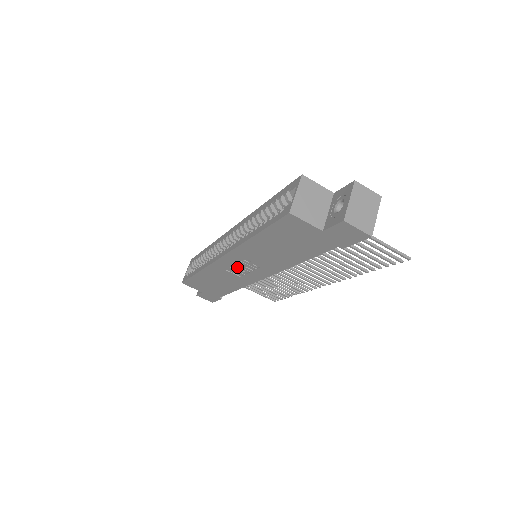
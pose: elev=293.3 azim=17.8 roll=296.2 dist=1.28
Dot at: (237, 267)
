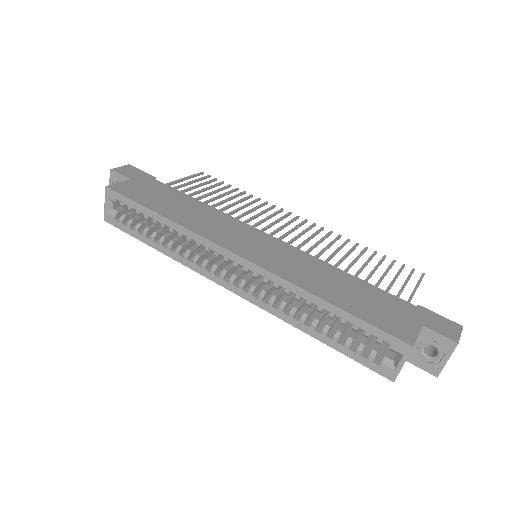
Dot at: occluded
